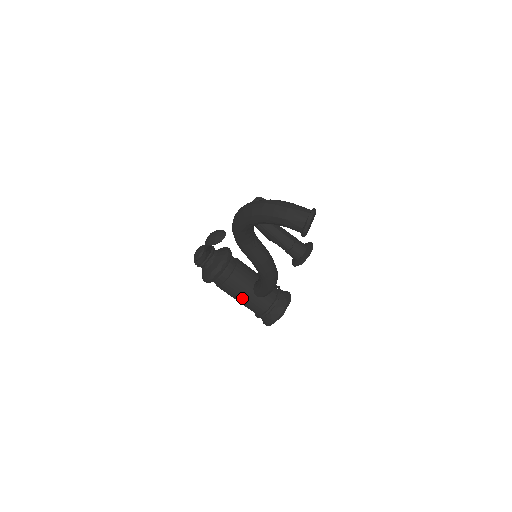
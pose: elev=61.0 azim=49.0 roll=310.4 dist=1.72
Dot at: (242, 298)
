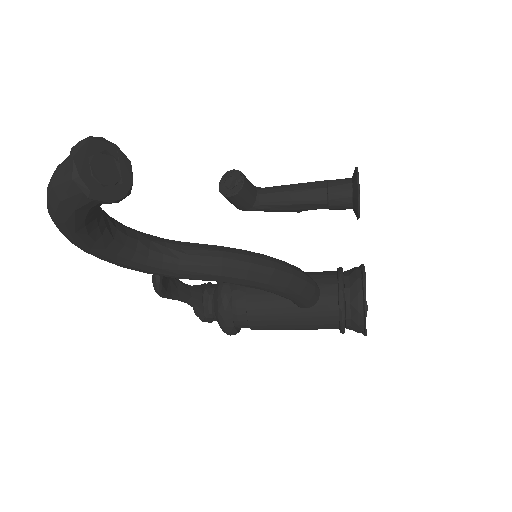
Dot at: (291, 324)
